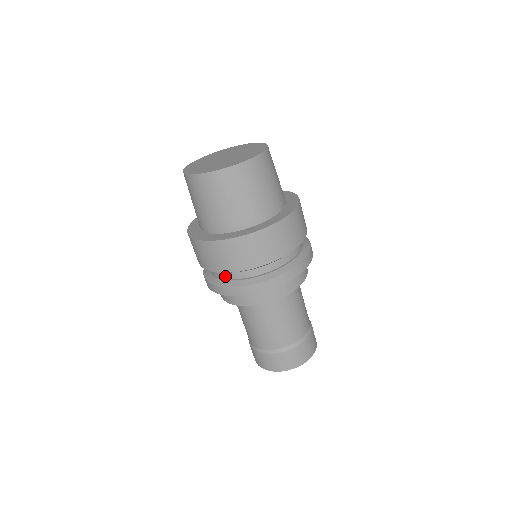
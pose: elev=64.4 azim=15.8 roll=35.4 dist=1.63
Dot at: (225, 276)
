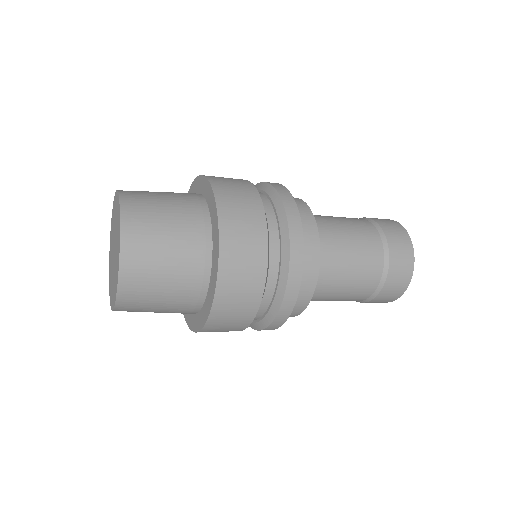
Dot at: occluded
